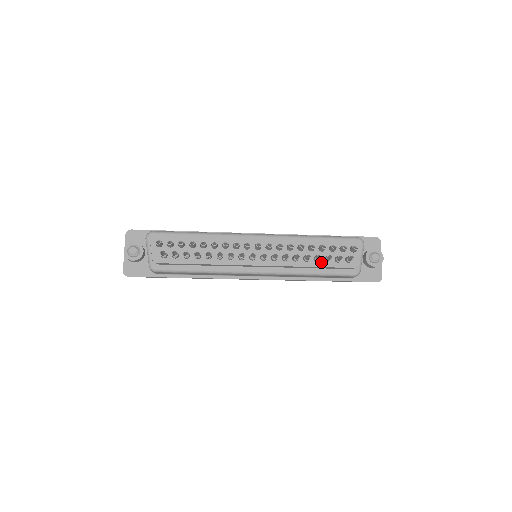
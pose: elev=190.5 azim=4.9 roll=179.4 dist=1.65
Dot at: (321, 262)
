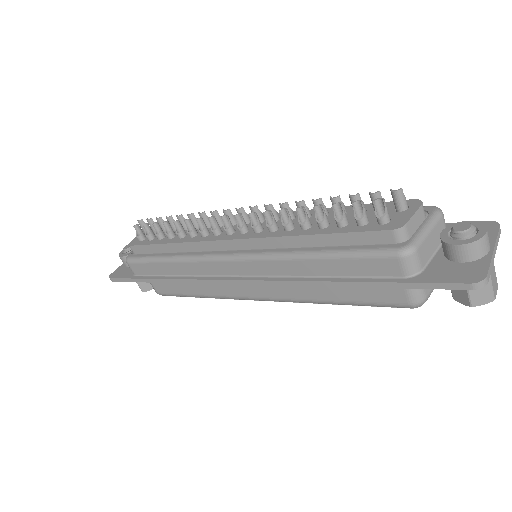
Dot at: (330, 228)
